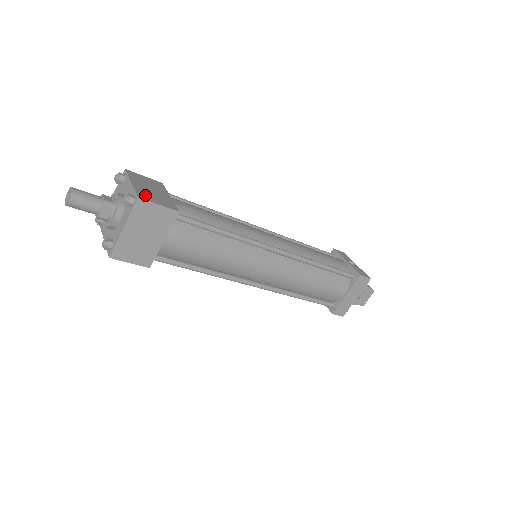
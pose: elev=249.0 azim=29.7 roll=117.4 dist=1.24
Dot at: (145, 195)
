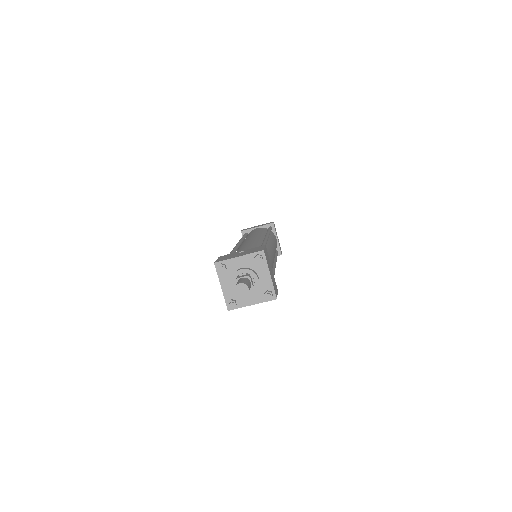
Dot at: (275, 289)
